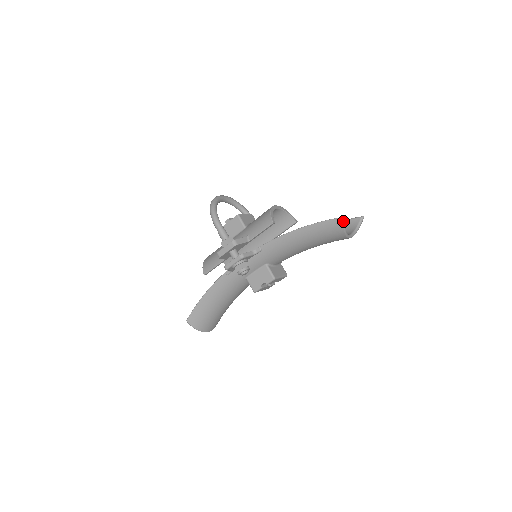
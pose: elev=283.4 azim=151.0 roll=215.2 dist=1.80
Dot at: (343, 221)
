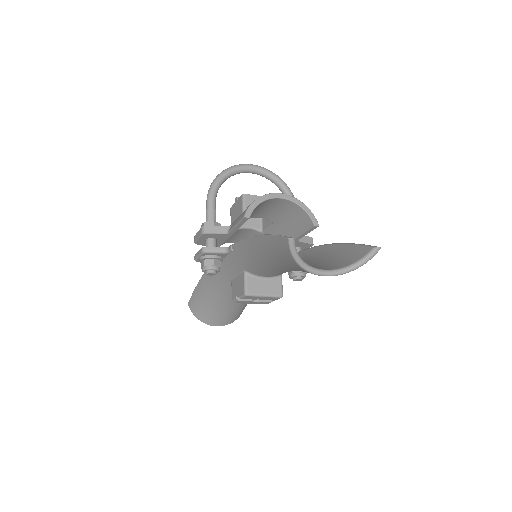
Dot at: (288, 244)
